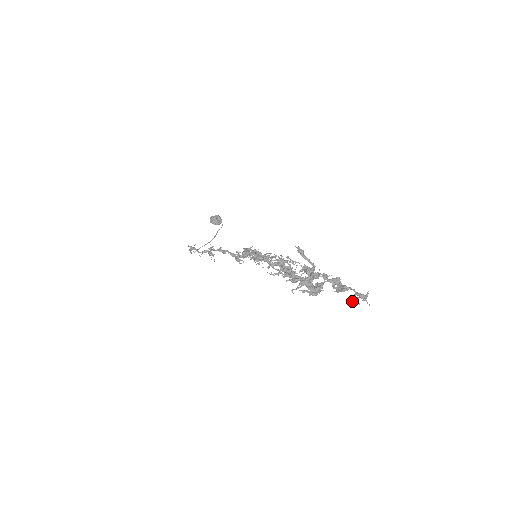
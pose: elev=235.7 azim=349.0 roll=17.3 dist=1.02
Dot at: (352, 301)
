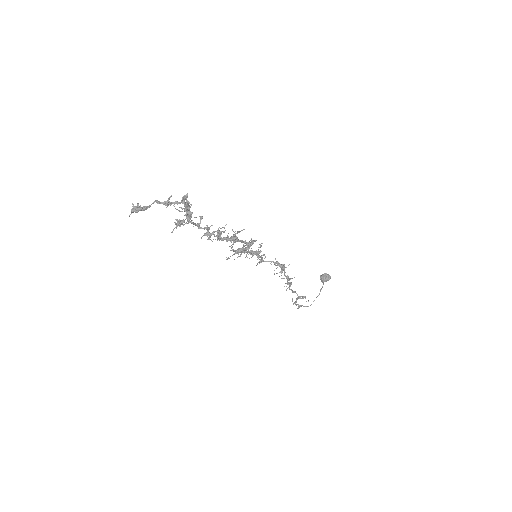
Dot at: occluded
